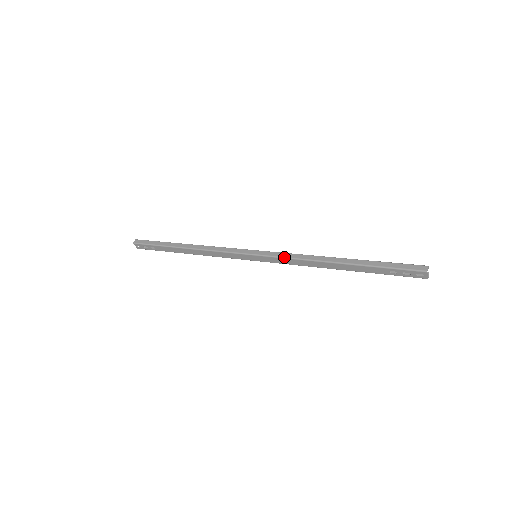
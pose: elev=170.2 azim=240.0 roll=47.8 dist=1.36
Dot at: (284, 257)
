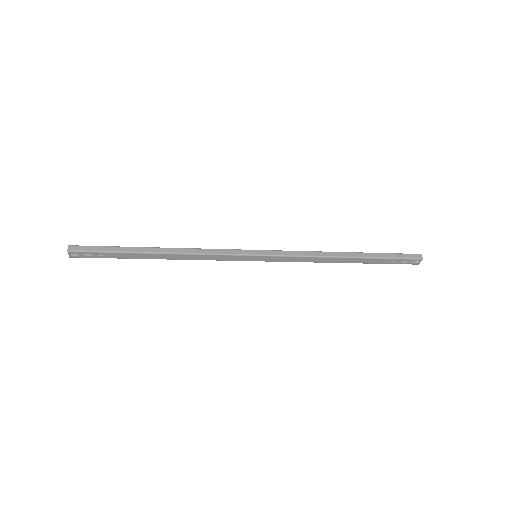
Dot at: (293, 255)
